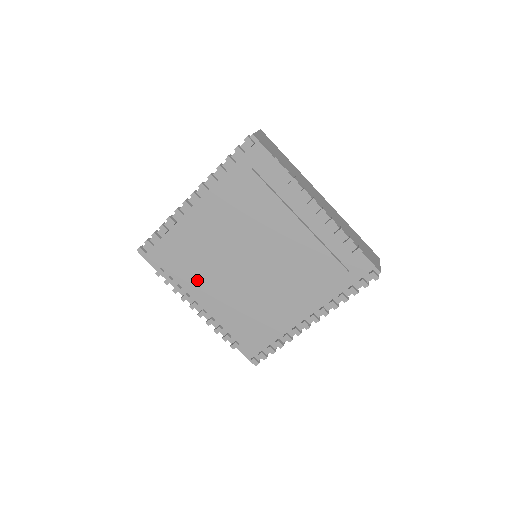
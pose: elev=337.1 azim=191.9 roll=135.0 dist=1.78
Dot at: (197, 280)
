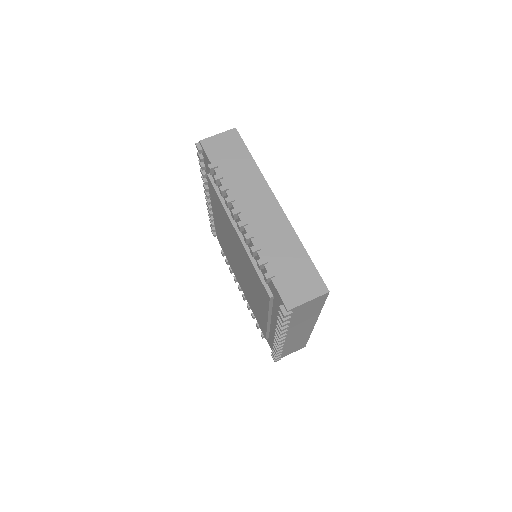
Dot at: occluded
